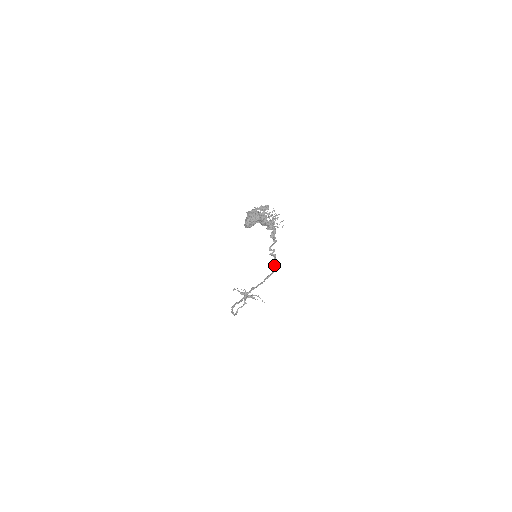
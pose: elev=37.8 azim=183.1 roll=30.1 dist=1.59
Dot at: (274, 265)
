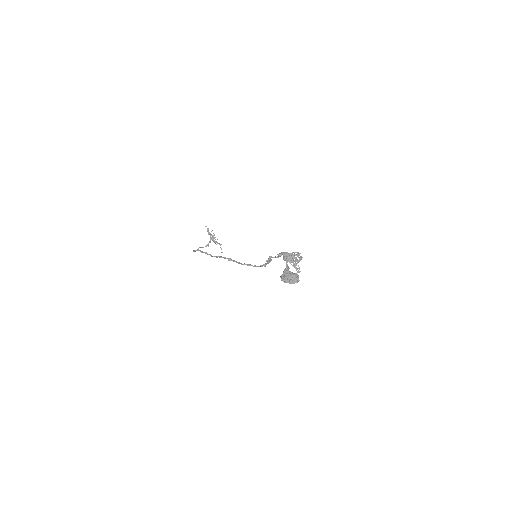
Dot at: (262, 265)
